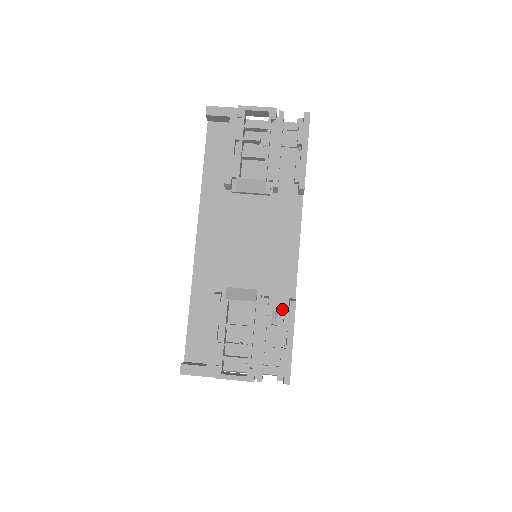
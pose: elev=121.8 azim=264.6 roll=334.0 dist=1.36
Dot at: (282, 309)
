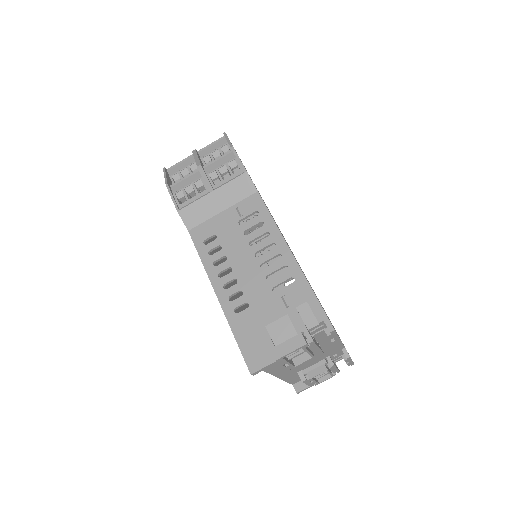
Dot at: (338, 353)
